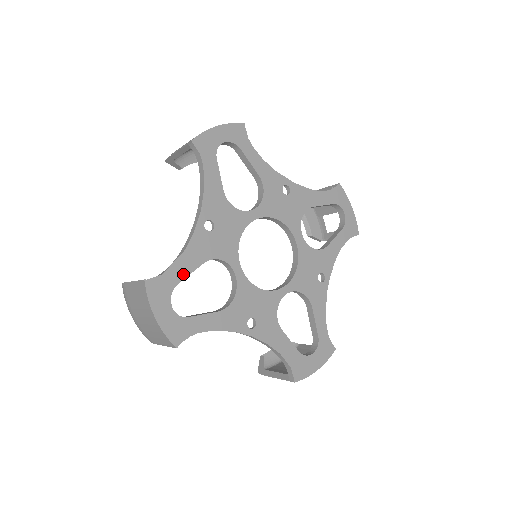
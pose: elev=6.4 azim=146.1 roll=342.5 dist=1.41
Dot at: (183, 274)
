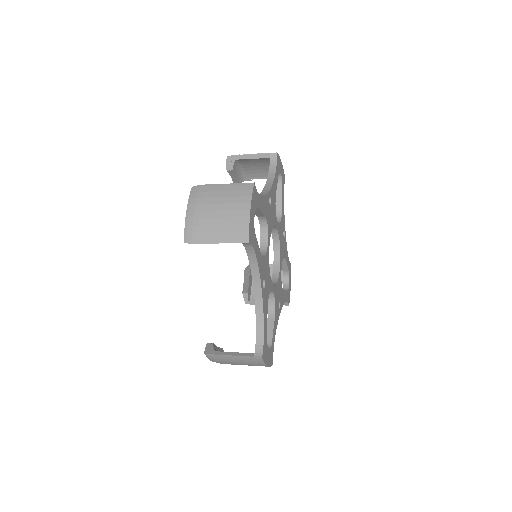
Dot at: (260, 207)
